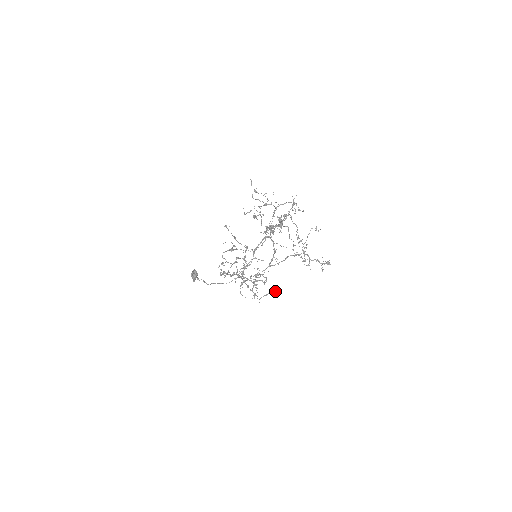
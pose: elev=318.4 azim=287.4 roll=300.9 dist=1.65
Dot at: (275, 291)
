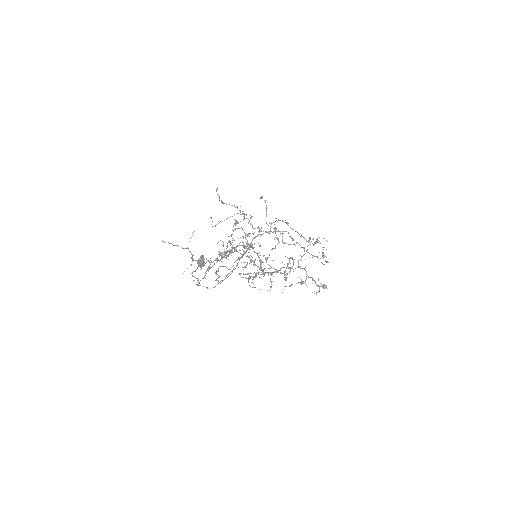
Dot at: (301, 283)
